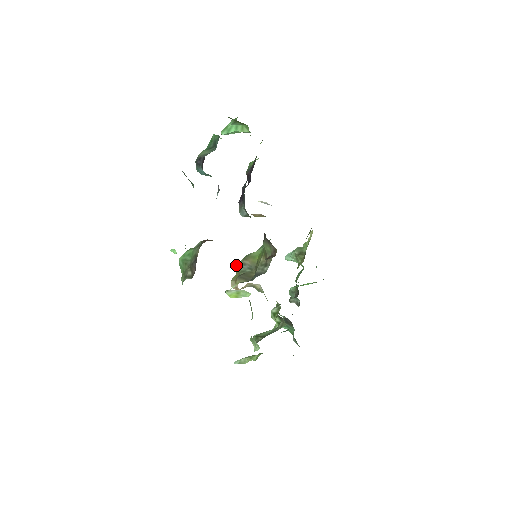
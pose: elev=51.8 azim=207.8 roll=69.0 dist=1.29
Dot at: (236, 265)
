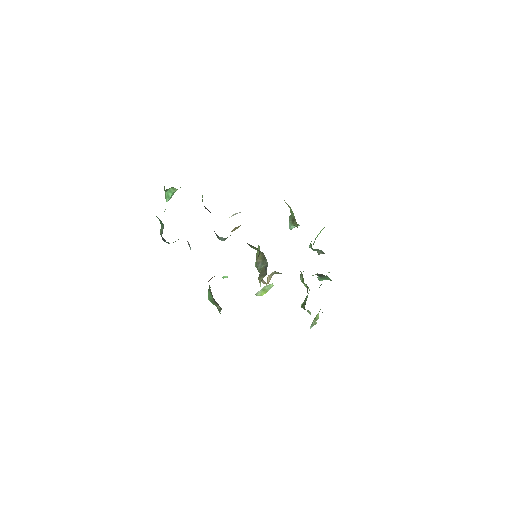
Dot at: occluded
